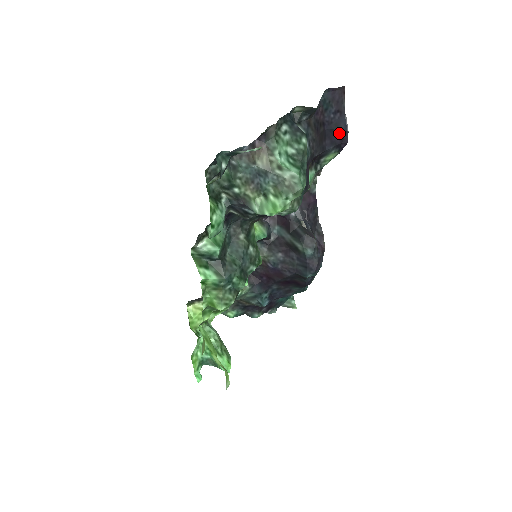
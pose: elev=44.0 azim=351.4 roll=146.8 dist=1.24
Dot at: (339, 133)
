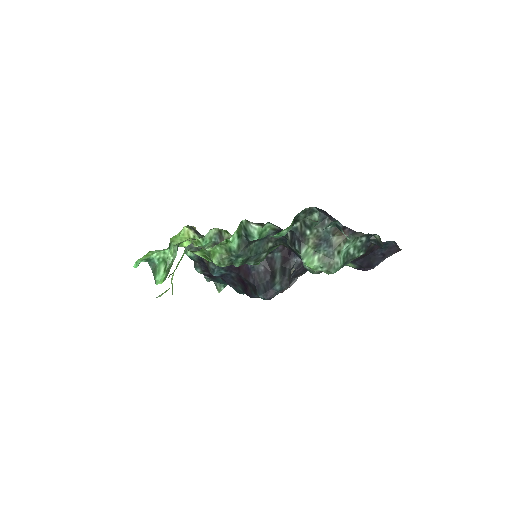
Dot at: (370, 263)
